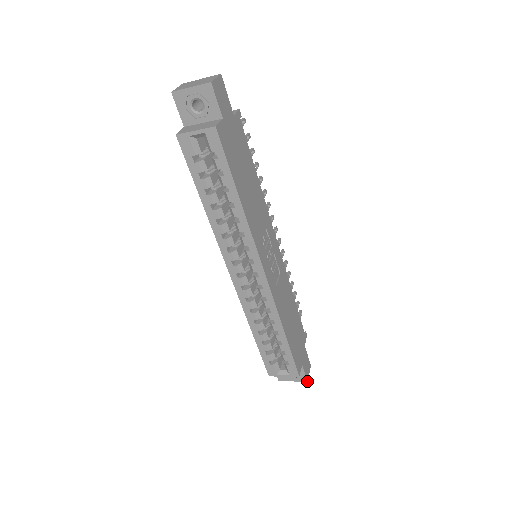
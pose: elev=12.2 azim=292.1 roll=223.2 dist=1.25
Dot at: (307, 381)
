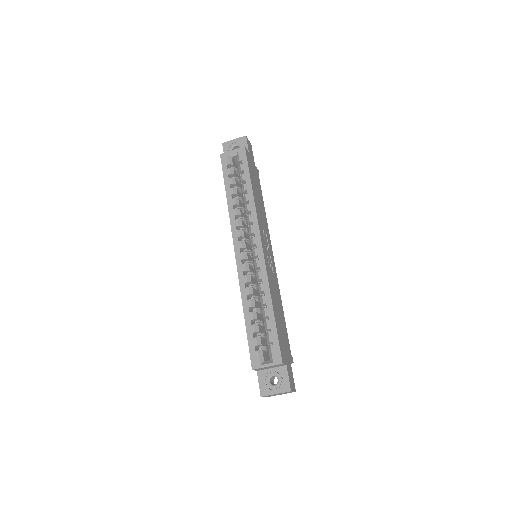
Dot at: (291, 390)
